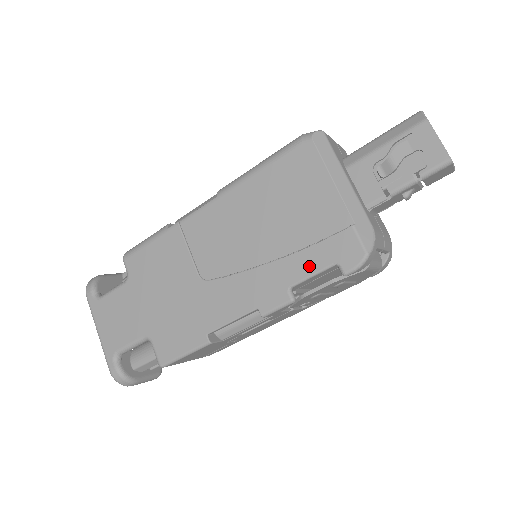
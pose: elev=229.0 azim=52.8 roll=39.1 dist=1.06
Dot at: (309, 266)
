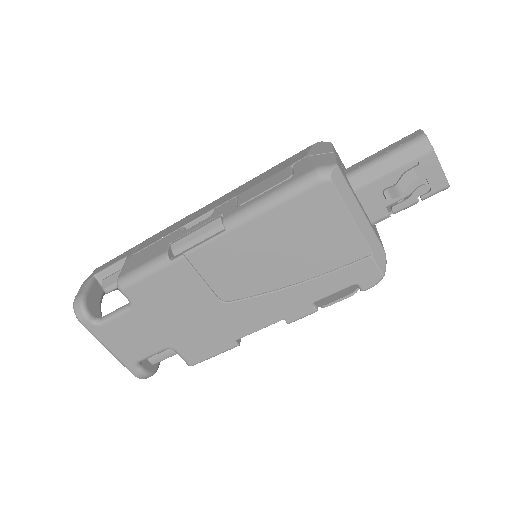
Dot at: (332, 287)
